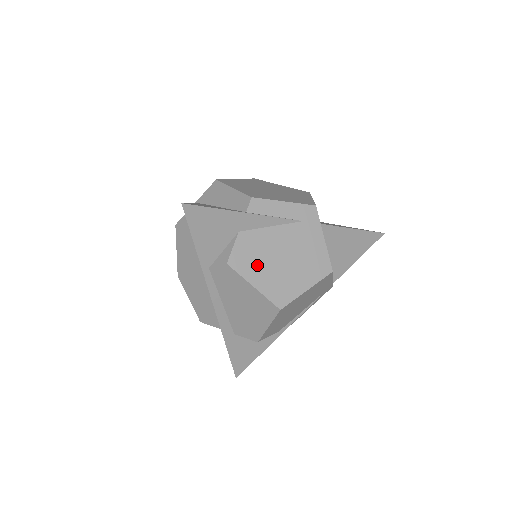
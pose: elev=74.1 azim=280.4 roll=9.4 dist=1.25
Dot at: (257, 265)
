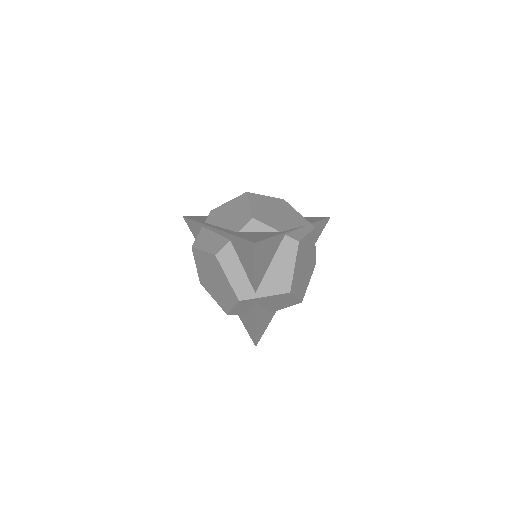
Dot at: occluded
